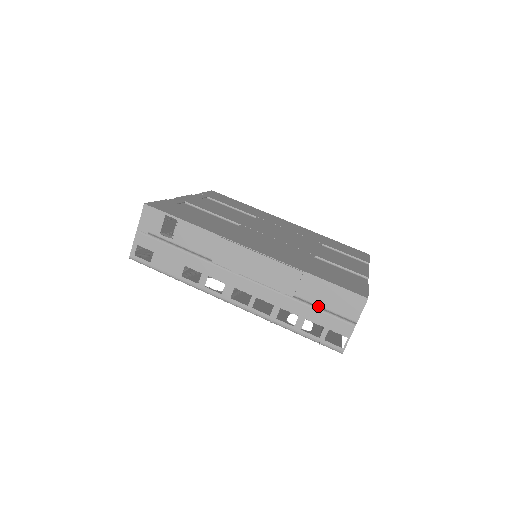
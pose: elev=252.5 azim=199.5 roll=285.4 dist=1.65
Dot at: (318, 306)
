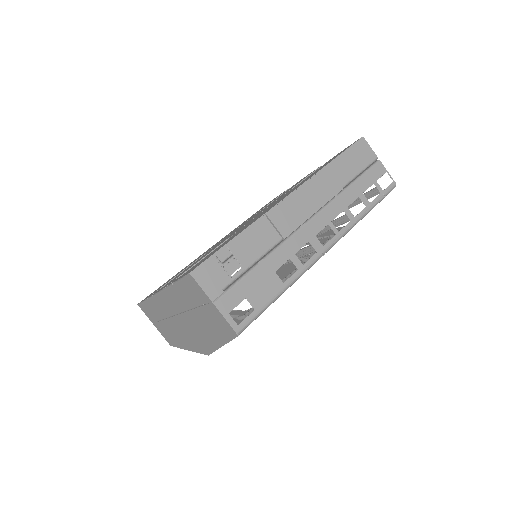
Dot at: (356, 176)
